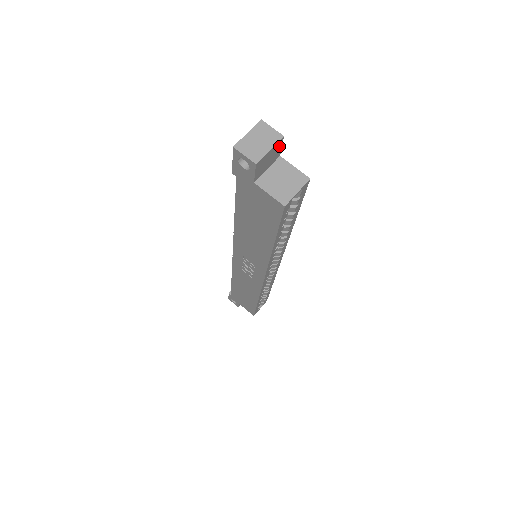
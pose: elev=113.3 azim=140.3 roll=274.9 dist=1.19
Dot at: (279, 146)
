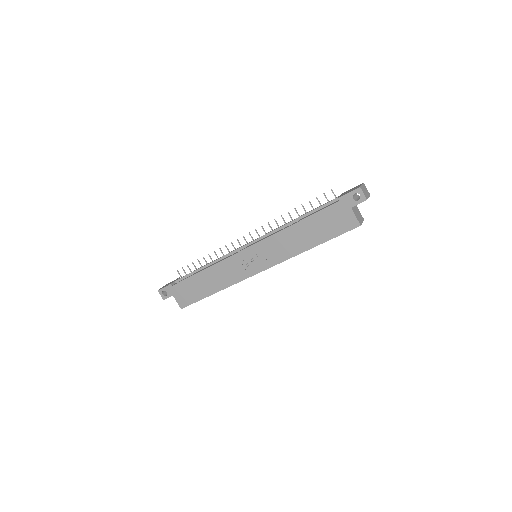
Dot at: occluded
